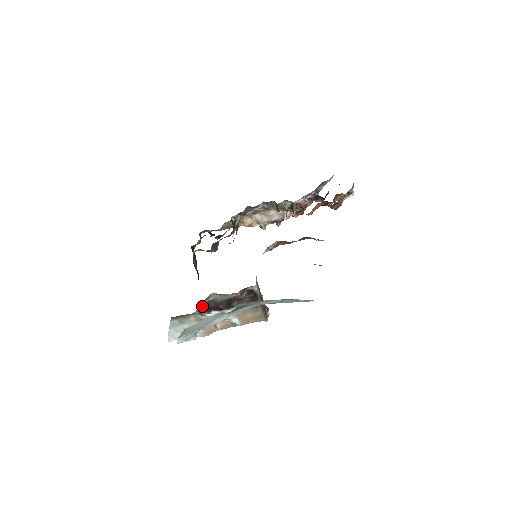
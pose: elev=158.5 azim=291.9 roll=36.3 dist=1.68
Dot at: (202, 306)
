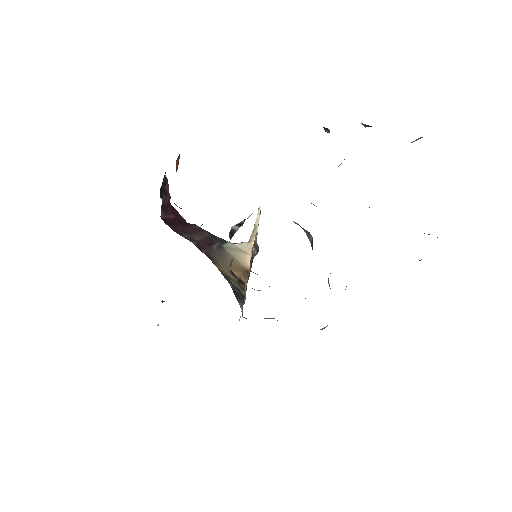
Dot at: occluded
